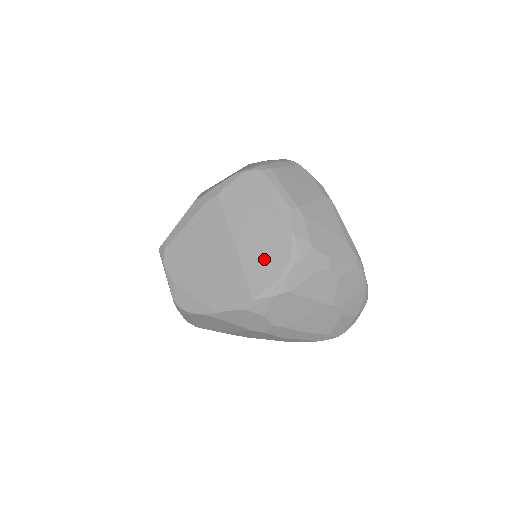
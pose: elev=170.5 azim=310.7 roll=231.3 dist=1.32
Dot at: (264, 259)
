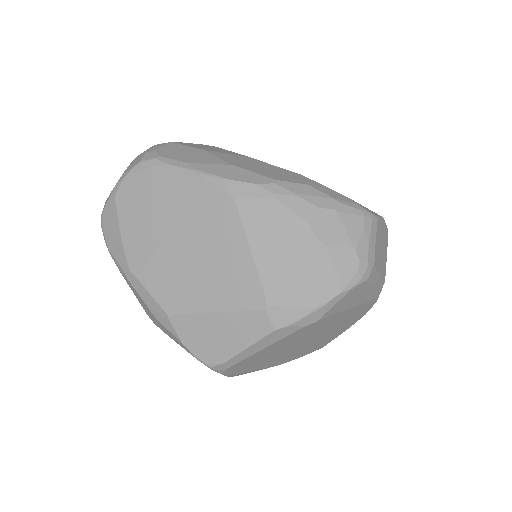
Dot at: (344, 327)
